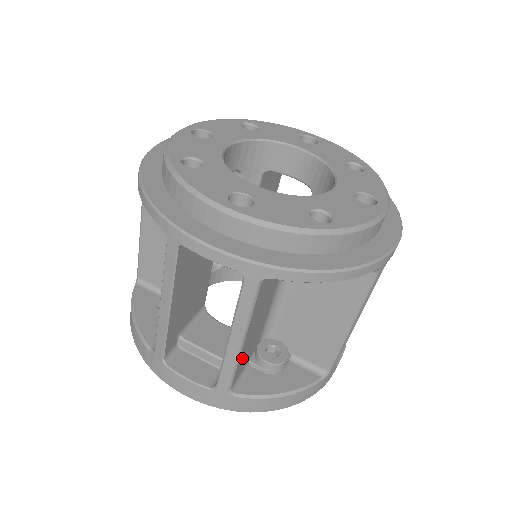
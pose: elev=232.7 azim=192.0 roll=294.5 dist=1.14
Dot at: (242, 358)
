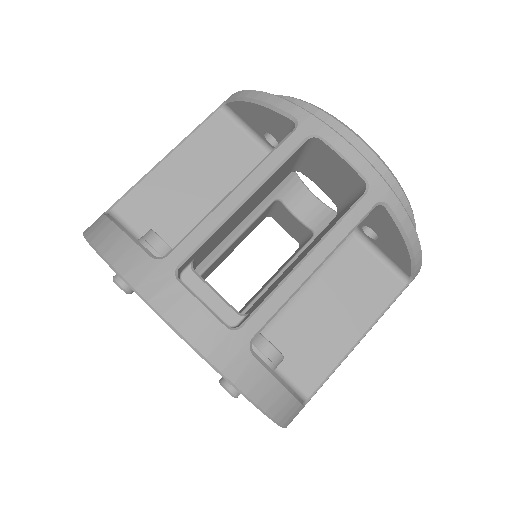
Dot at: occluded
